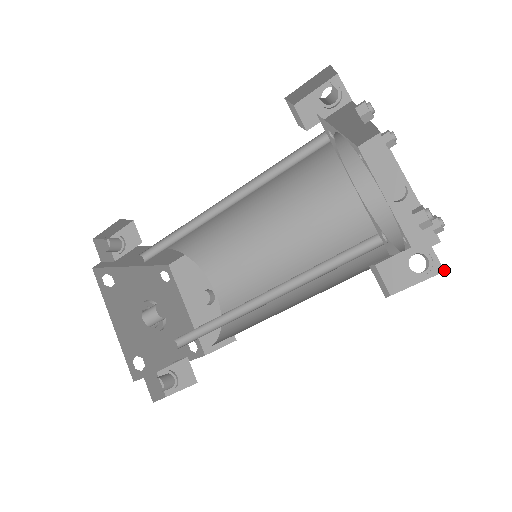
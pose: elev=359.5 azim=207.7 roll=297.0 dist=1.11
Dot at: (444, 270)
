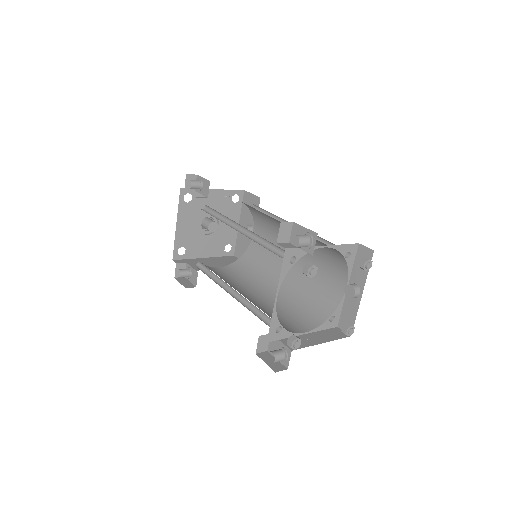
Dot at: occluded
